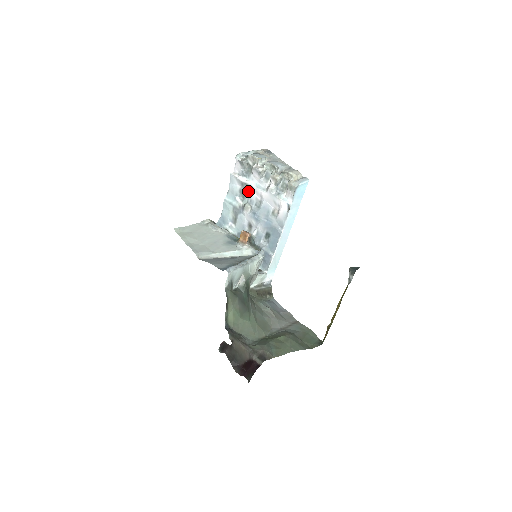
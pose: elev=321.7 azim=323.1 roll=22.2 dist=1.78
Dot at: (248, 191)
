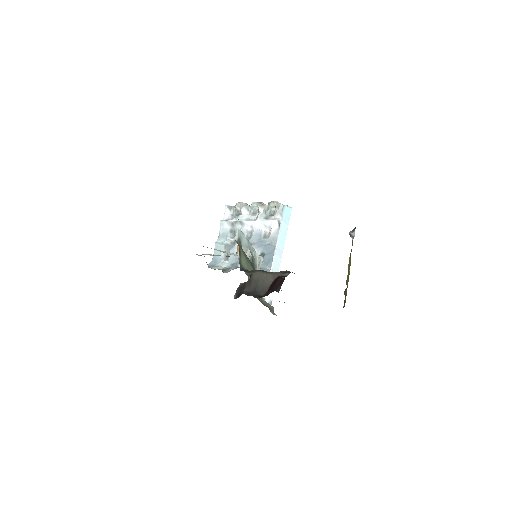
Dot at: (238, 227)
